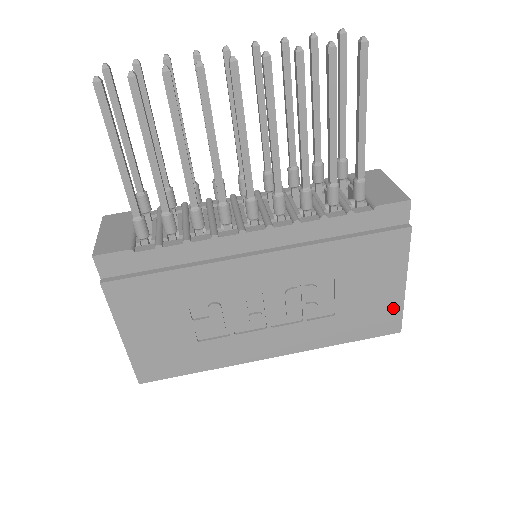
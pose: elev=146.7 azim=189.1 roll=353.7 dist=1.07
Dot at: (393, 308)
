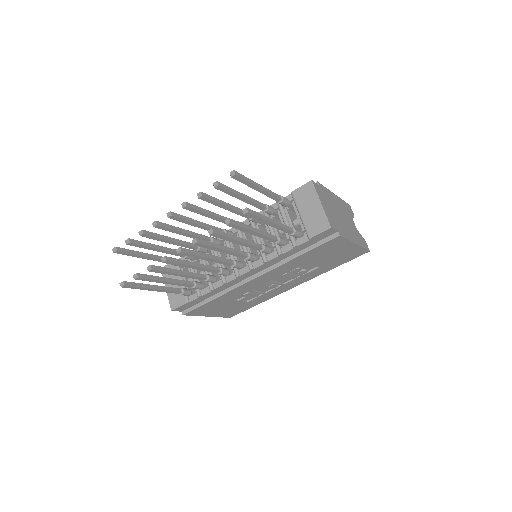
Dot at: (356, 251)
